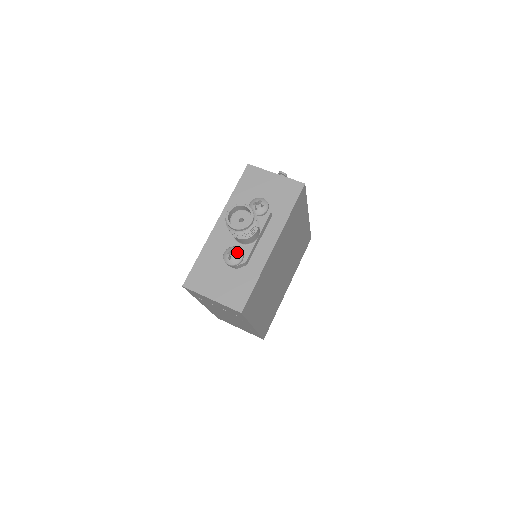
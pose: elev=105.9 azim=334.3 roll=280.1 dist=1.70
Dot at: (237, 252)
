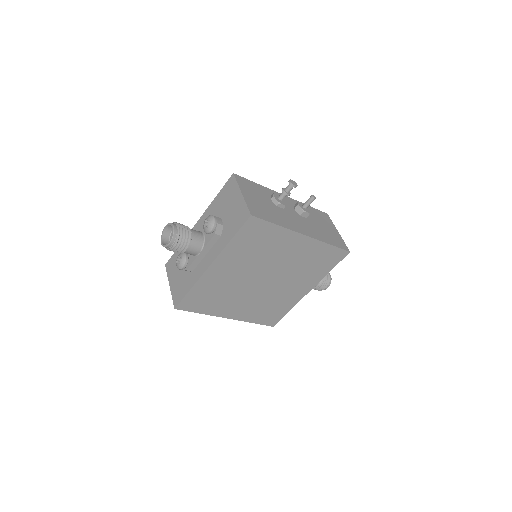
Dot at: (181, 259)
